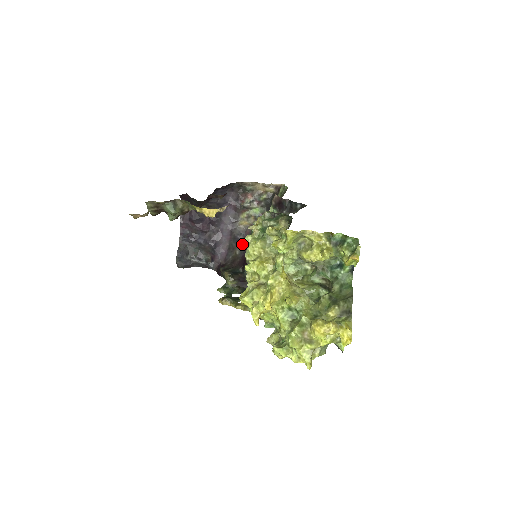
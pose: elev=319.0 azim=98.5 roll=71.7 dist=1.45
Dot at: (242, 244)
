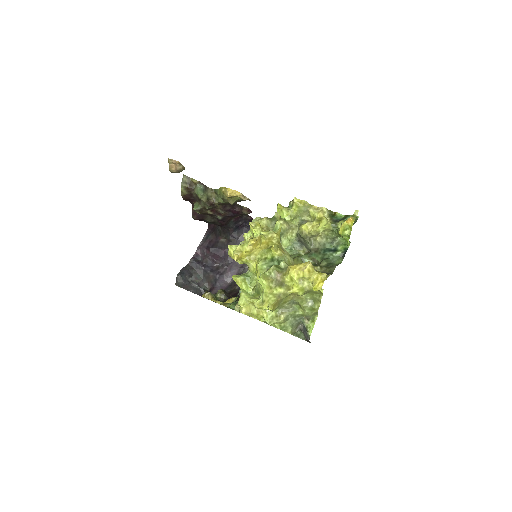
Dot at: occluded
